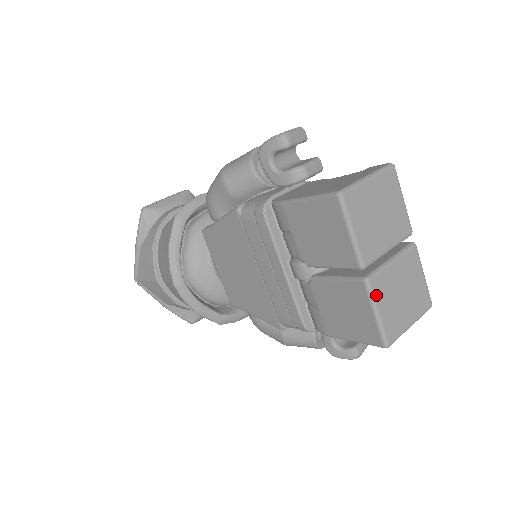
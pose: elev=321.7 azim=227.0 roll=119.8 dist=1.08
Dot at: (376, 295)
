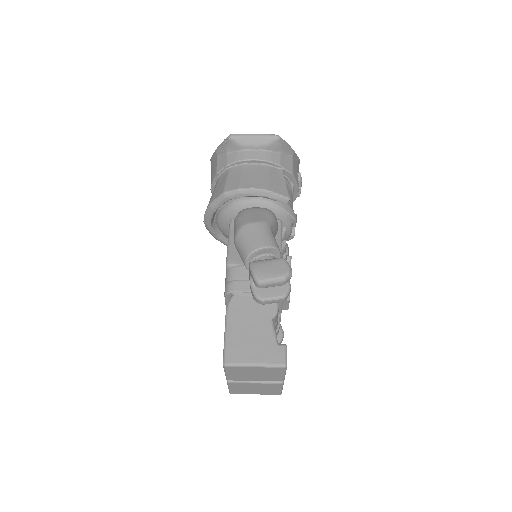
Dot at: (231, 386)
